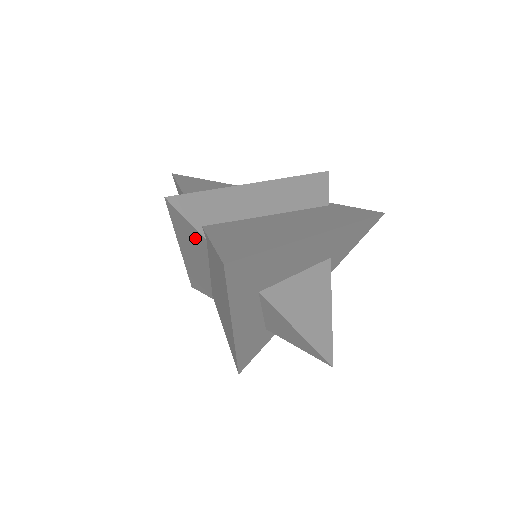
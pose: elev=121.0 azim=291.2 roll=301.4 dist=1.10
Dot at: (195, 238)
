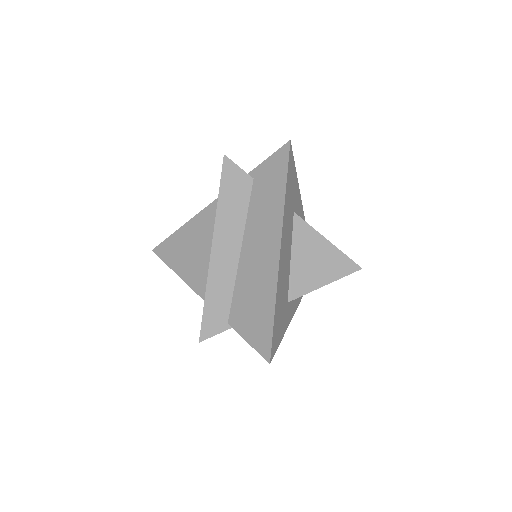
Dot at: occluded
